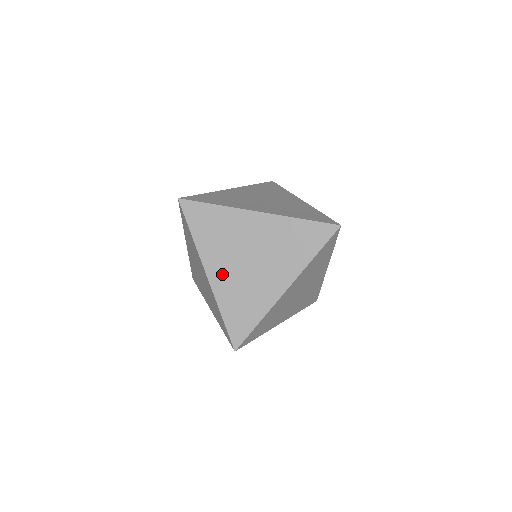
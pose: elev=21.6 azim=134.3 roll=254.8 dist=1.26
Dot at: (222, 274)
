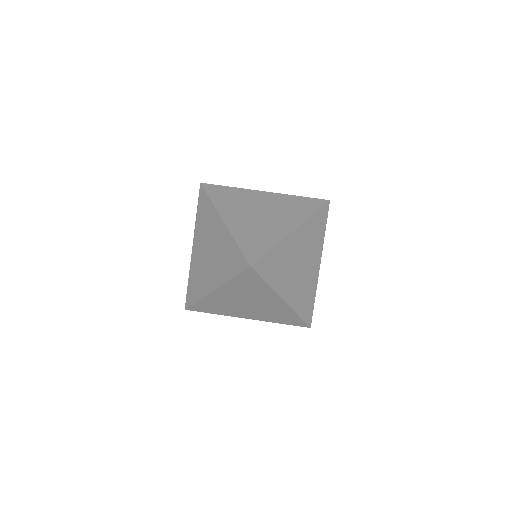
Dot at: (237, 220)
